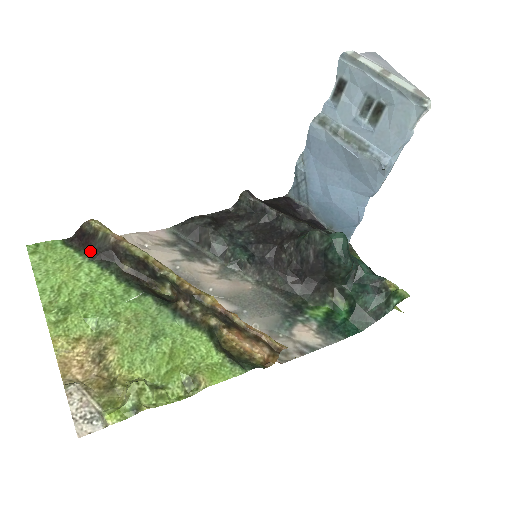
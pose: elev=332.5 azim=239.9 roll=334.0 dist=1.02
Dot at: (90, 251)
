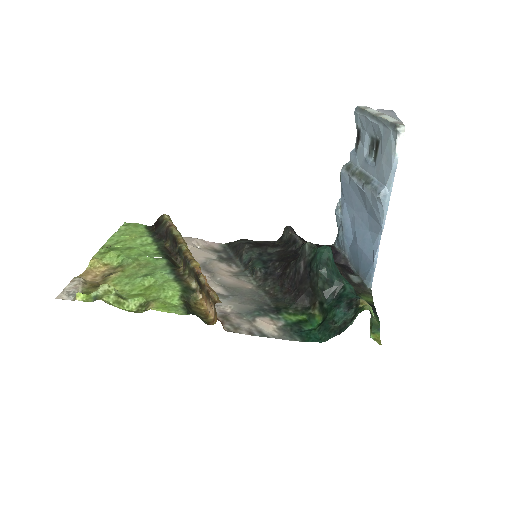
Dot at: (155, 232)
